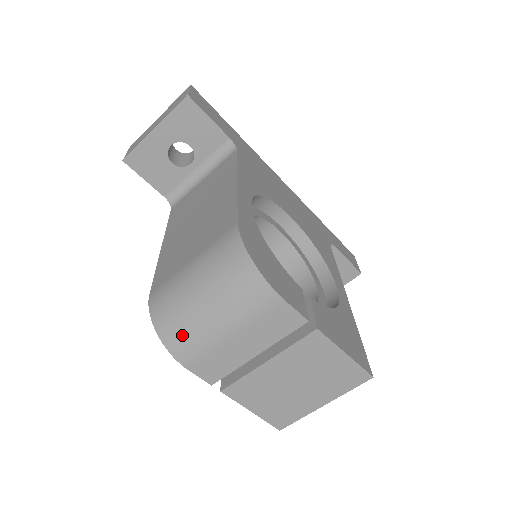
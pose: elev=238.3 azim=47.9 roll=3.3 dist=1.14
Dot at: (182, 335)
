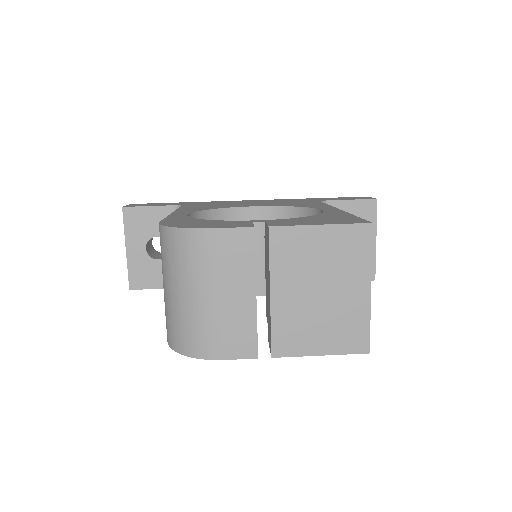
Dot at: (191, 334)
